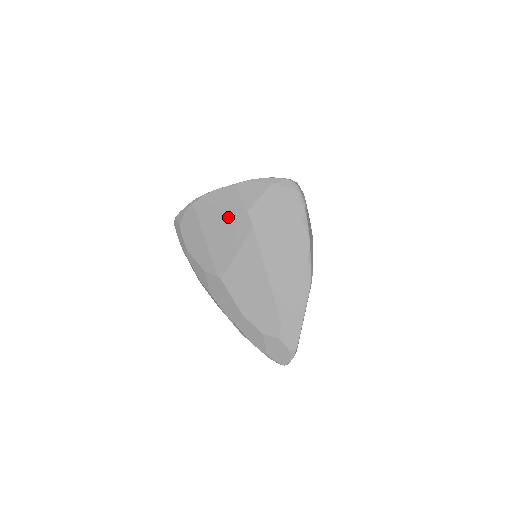
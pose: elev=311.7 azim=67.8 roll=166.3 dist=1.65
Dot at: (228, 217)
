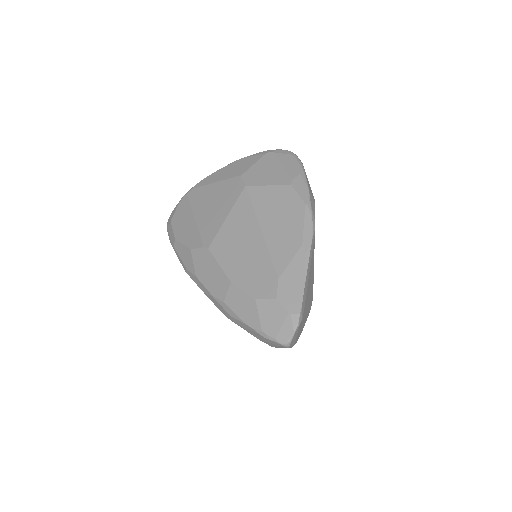
Dot at: (220, 189)
